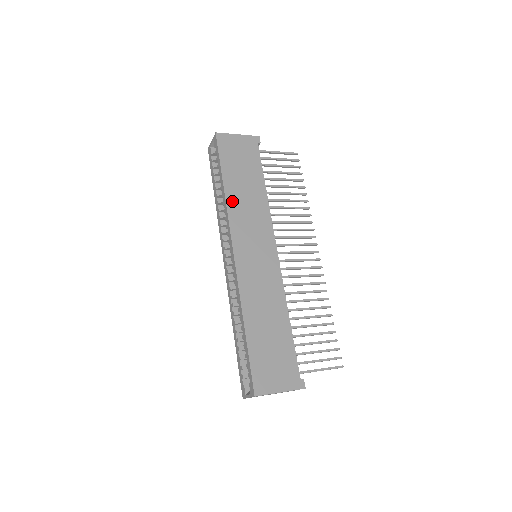
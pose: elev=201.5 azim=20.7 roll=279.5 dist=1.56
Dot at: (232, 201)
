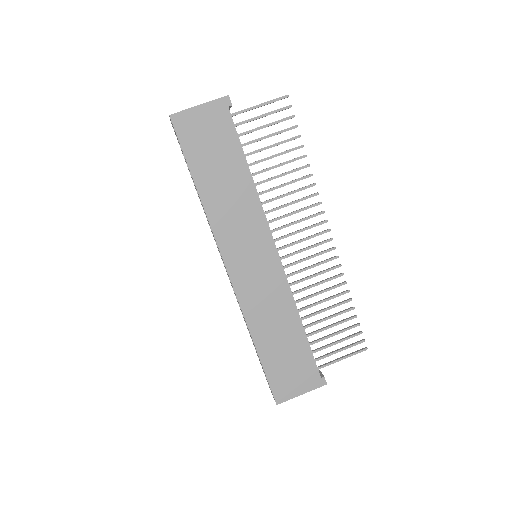
Dot at: (212, 208)
